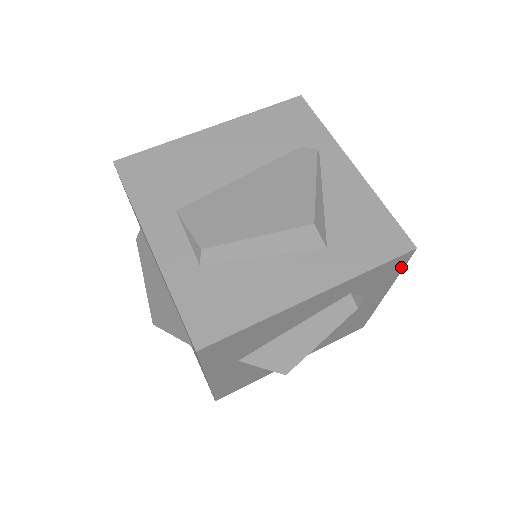
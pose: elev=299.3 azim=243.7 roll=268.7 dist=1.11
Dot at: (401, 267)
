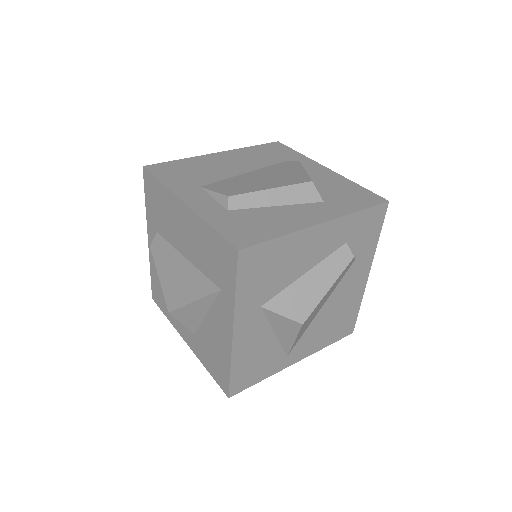
Dot at: (379, 227)
